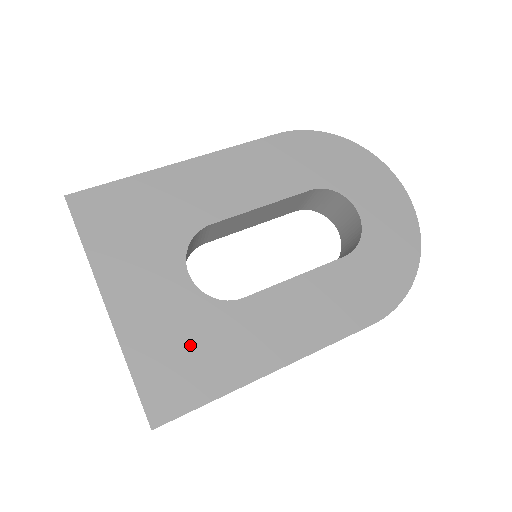
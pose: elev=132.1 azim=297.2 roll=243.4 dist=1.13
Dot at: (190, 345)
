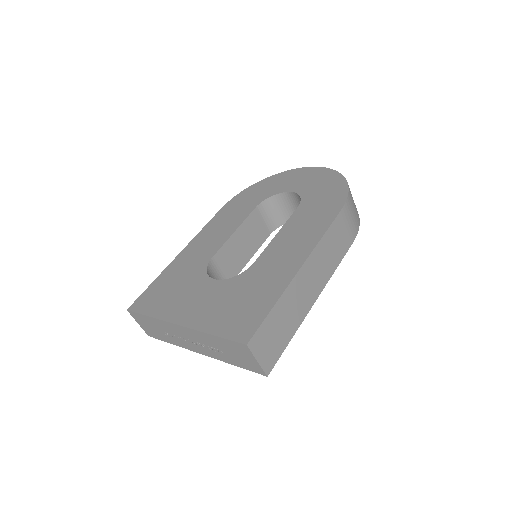
Dot at: (240, 299)
